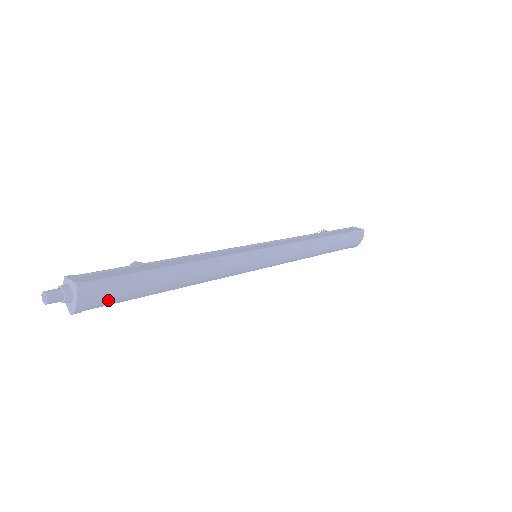
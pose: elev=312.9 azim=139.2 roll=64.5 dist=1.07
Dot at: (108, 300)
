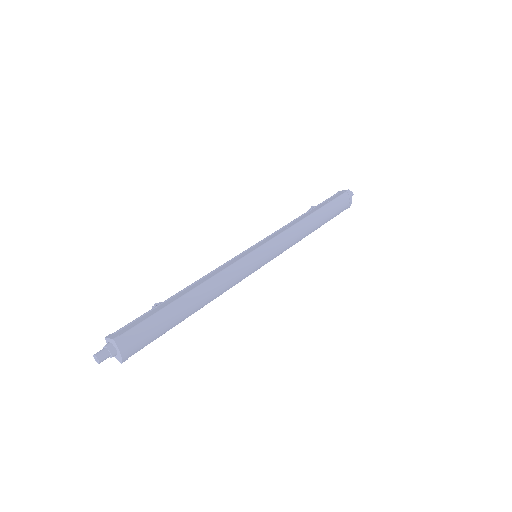
Dot at: (144, 342)
